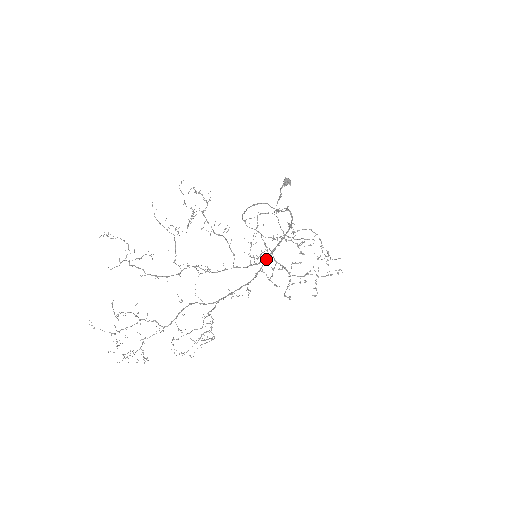
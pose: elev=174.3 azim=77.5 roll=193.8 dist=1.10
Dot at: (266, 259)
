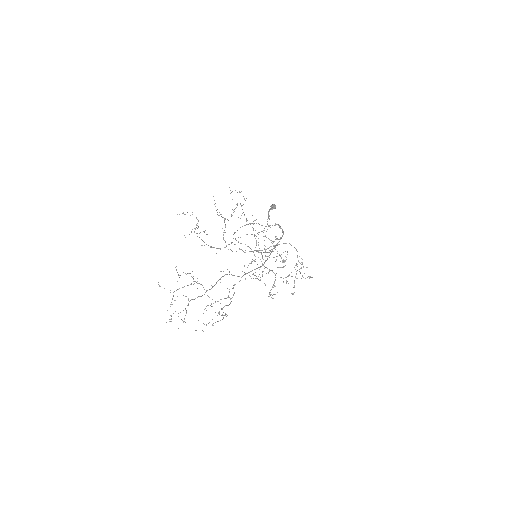
Dot at: (271, 251)
